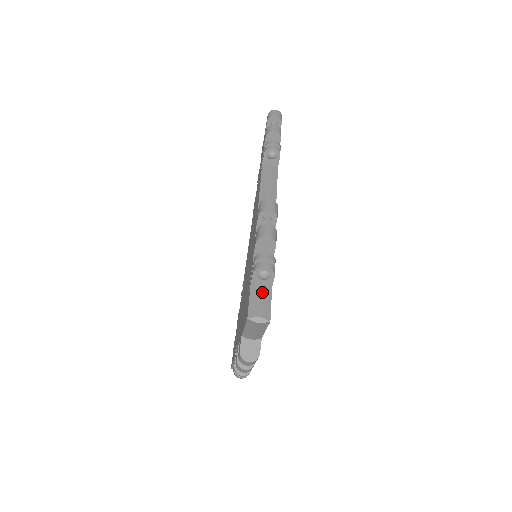
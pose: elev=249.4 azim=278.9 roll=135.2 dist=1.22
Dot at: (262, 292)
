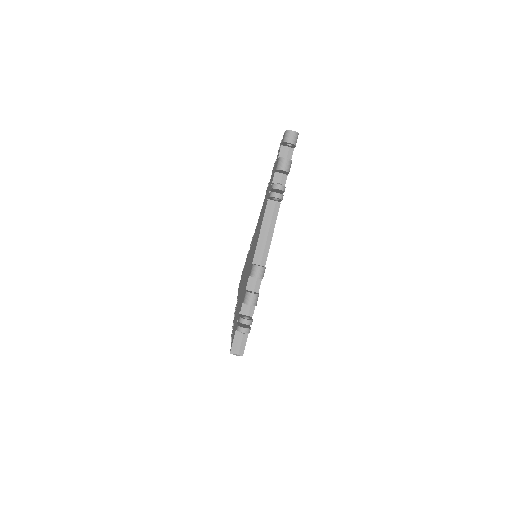
Dot at: (242, 336)
